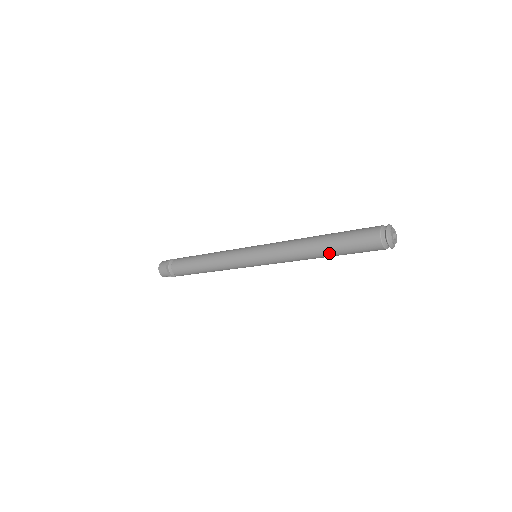
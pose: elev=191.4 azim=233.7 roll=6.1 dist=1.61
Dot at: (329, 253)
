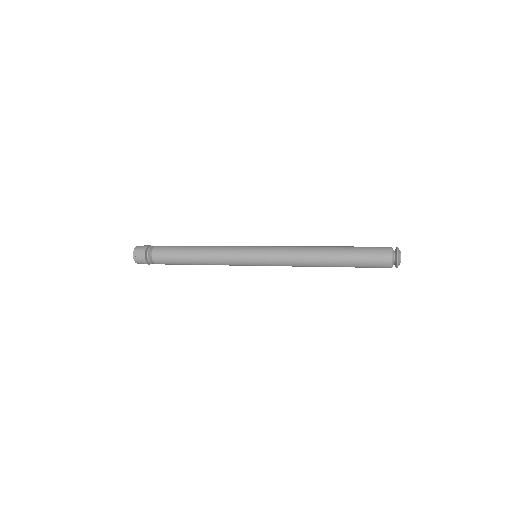
Dot at: occluded
